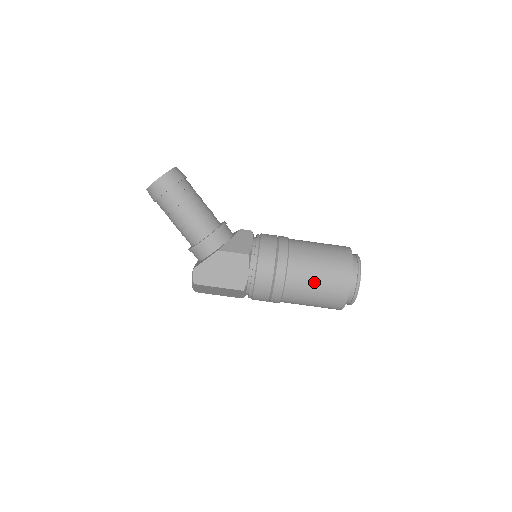
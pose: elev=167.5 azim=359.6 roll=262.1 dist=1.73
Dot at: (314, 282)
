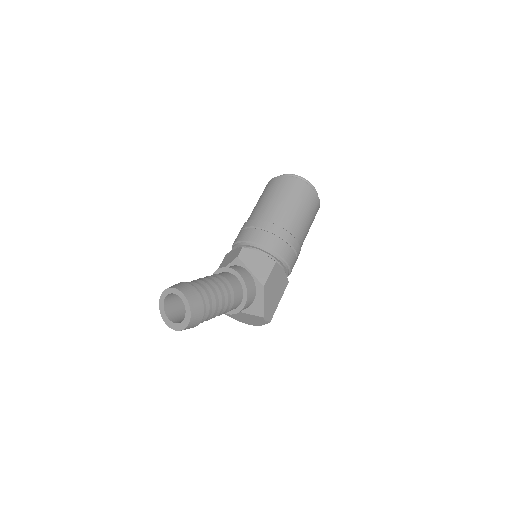
Dot at: (307, 222)
